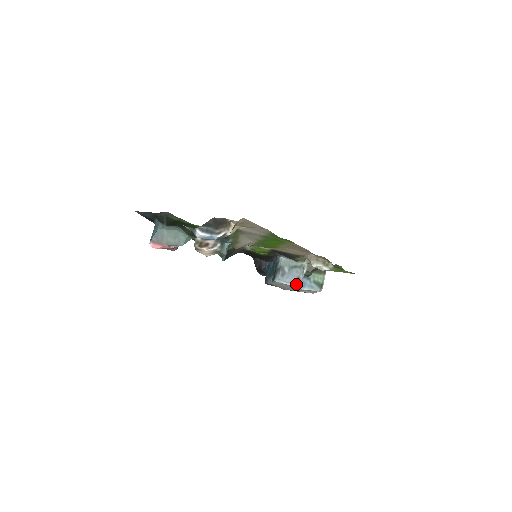
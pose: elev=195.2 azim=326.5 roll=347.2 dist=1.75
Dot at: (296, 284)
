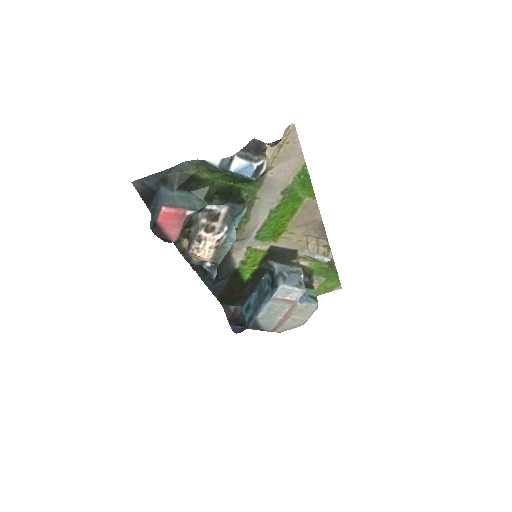
Dot at: (300, 288)
